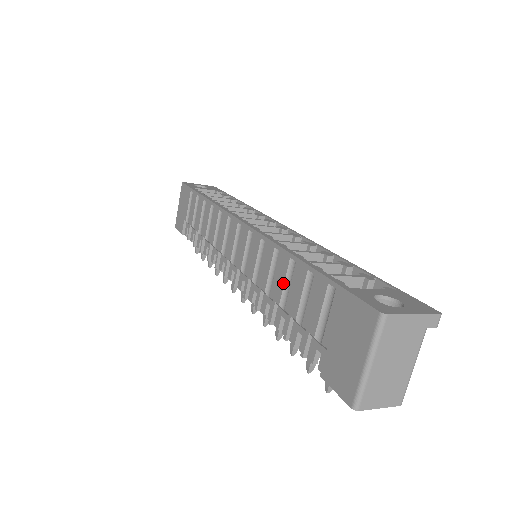
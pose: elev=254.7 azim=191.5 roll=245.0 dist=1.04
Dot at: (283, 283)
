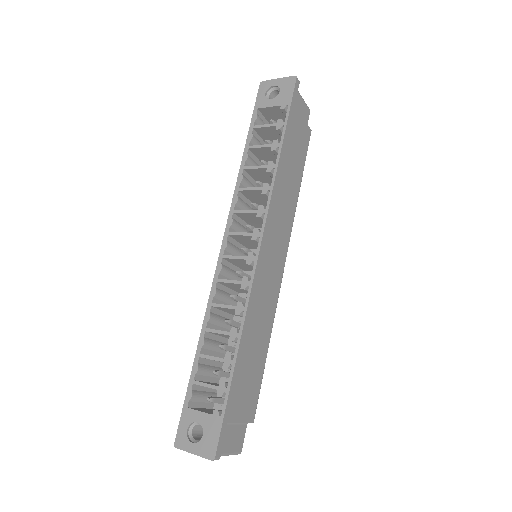
Dot at: occluded
